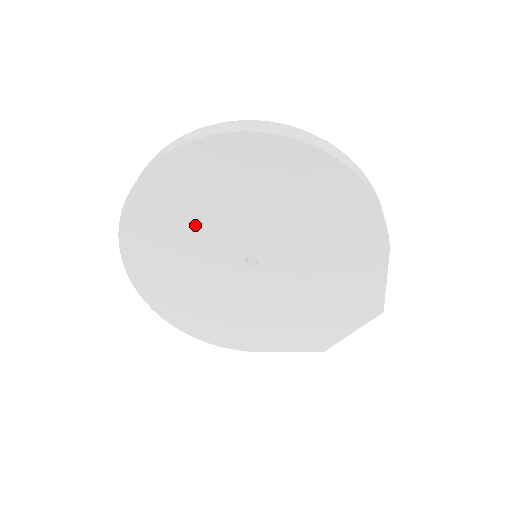
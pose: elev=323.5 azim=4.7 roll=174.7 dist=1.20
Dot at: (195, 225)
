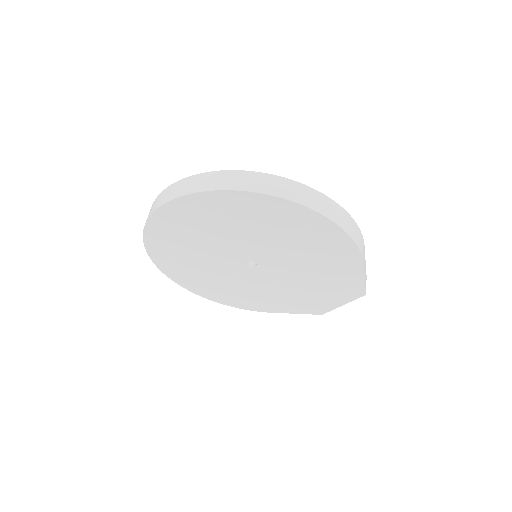
Dot at: (201, 243)
